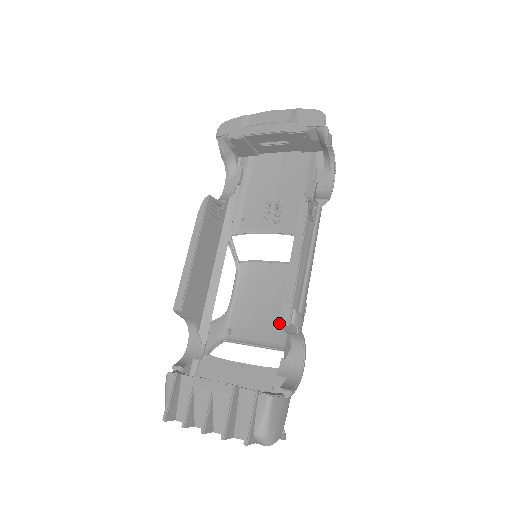
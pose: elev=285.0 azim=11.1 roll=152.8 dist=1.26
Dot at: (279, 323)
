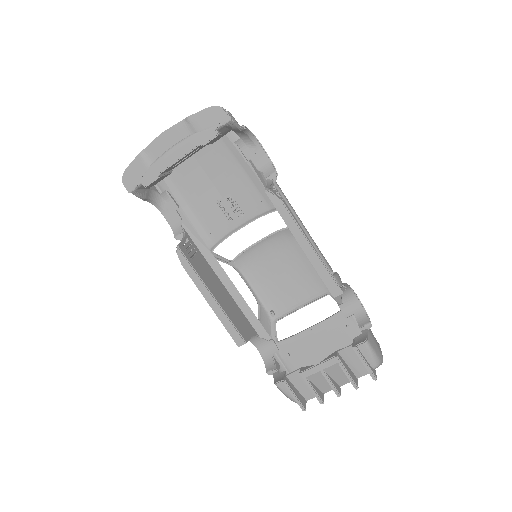
Dot at: (334, 297)
